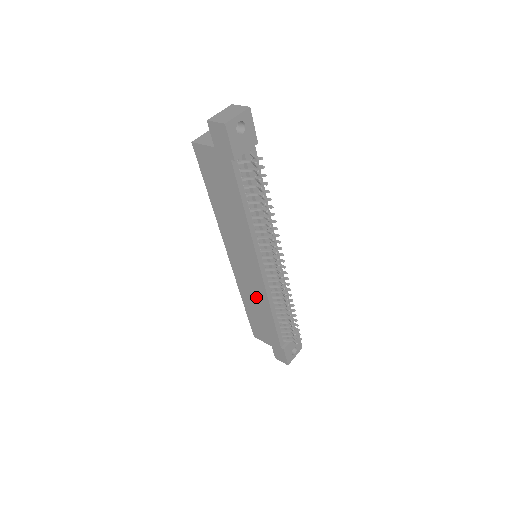
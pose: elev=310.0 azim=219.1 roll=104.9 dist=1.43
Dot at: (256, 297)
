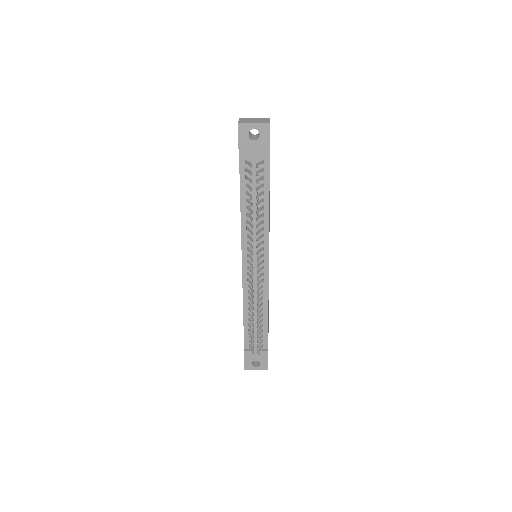
Dot at: occluded
